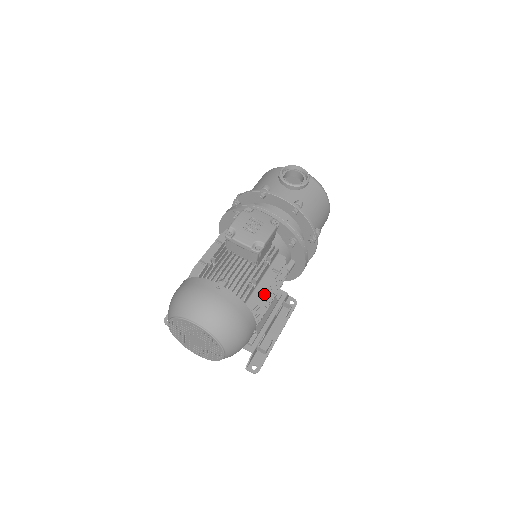
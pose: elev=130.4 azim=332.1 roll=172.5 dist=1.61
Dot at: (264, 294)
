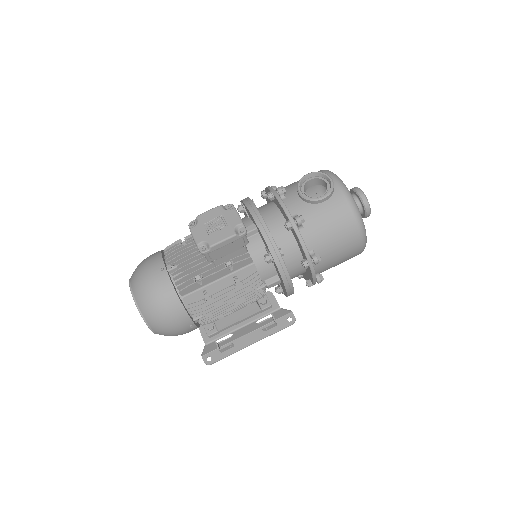
Dot at: (211, 296)
